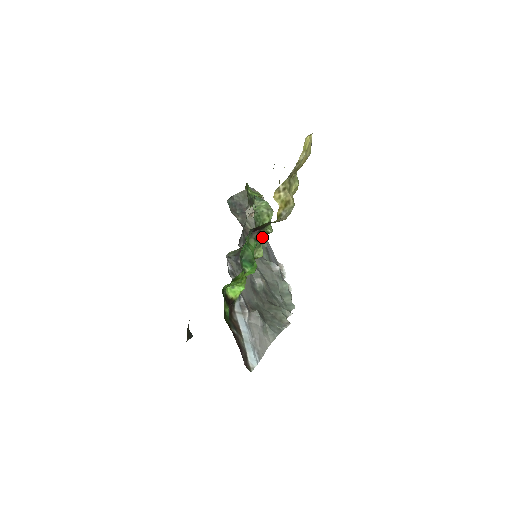
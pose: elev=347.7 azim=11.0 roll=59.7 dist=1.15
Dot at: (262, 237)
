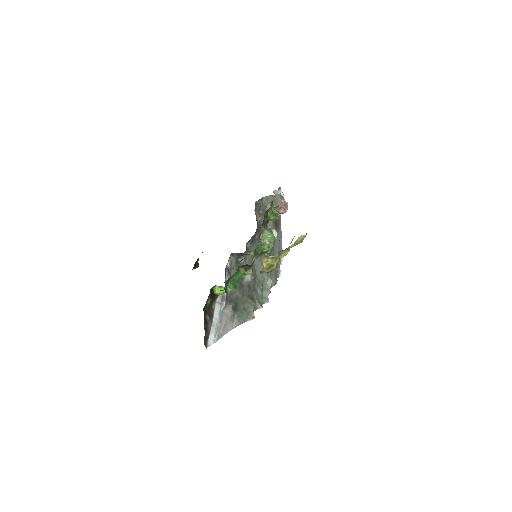
Dot at: occluded
